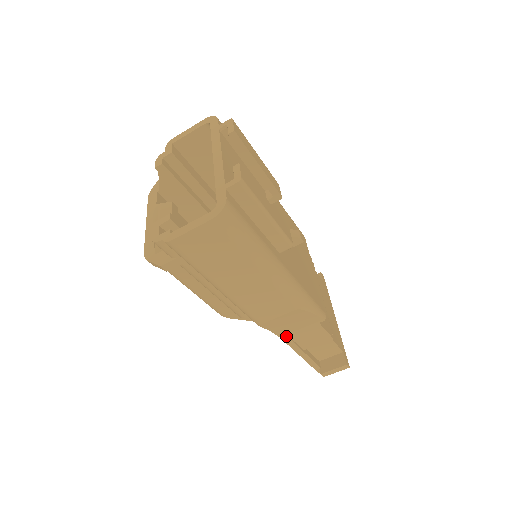
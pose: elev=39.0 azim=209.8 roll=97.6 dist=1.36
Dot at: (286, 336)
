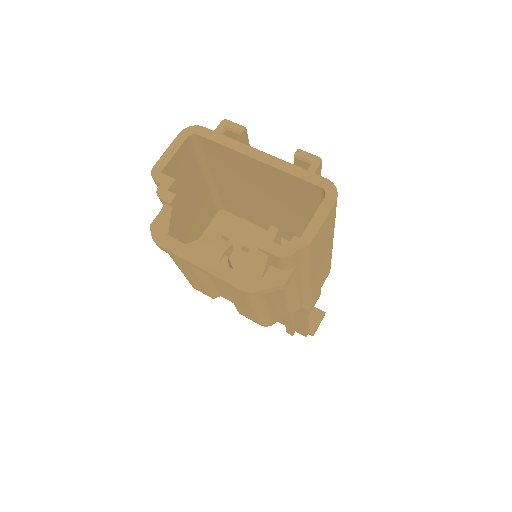
Dot at: (307, 311)
